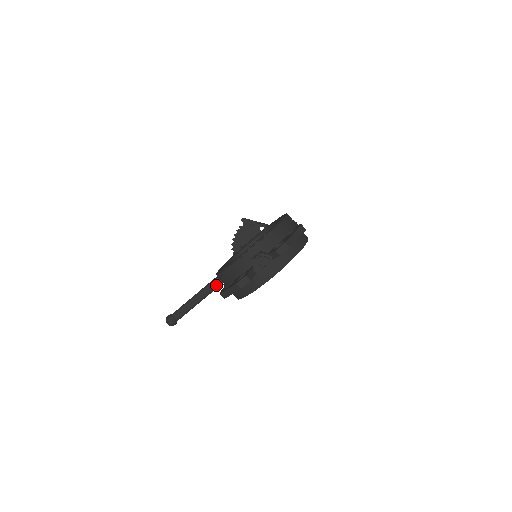
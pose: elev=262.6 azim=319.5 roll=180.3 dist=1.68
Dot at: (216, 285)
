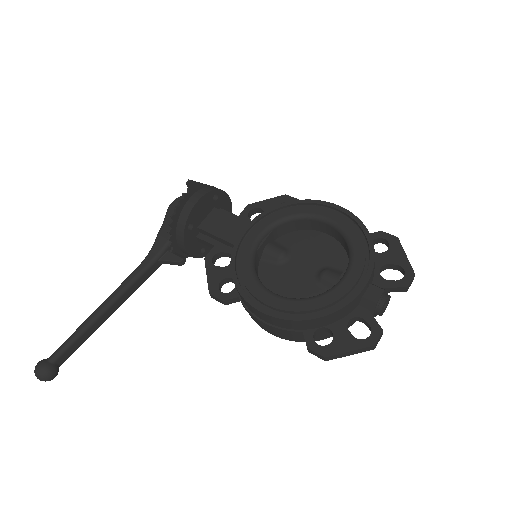
Dot at: (133, 291)
